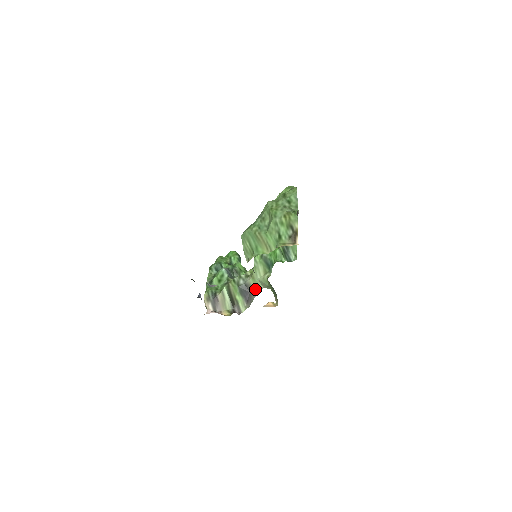
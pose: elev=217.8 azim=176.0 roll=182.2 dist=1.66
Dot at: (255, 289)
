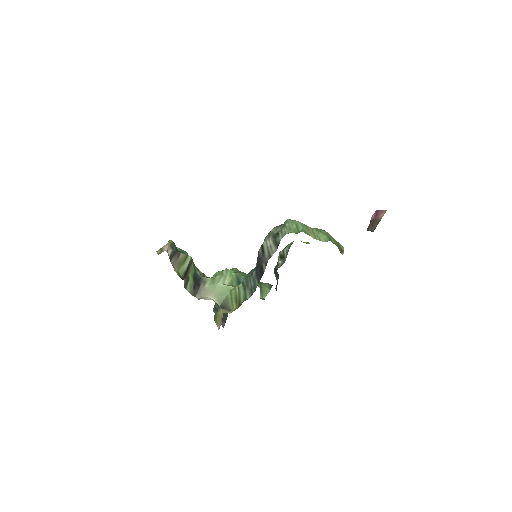
Dot at: (205, 289)
